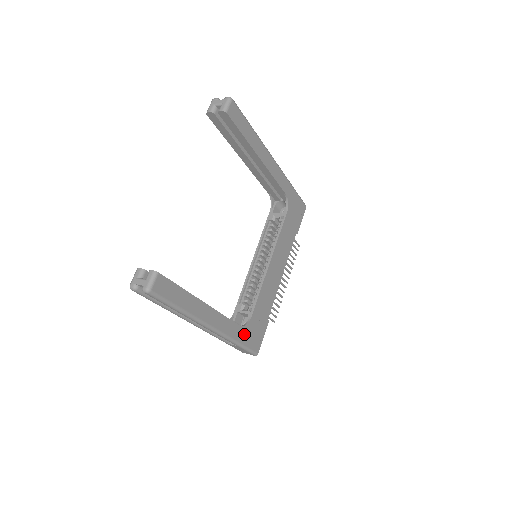
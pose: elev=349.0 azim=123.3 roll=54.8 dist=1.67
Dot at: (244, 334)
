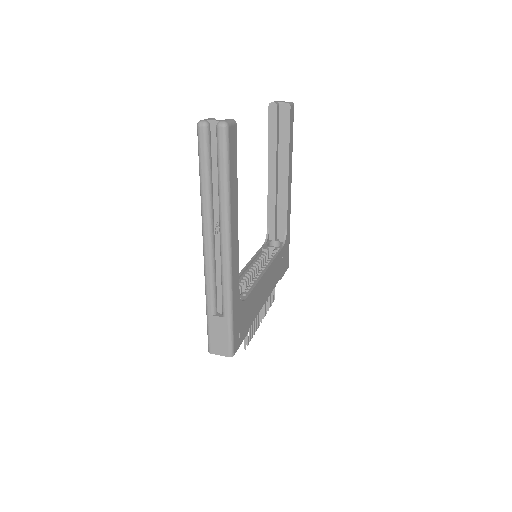
Dot at: (237, 308)
